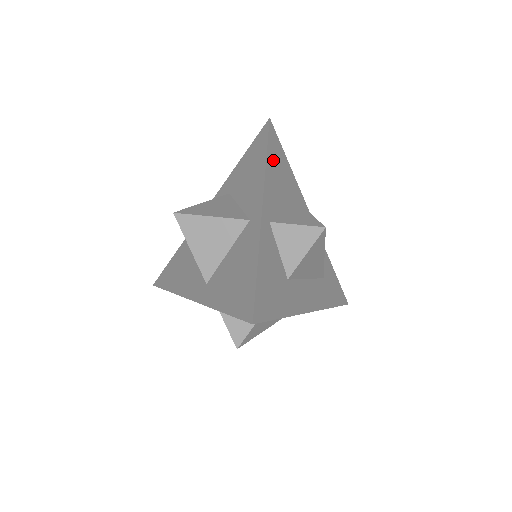
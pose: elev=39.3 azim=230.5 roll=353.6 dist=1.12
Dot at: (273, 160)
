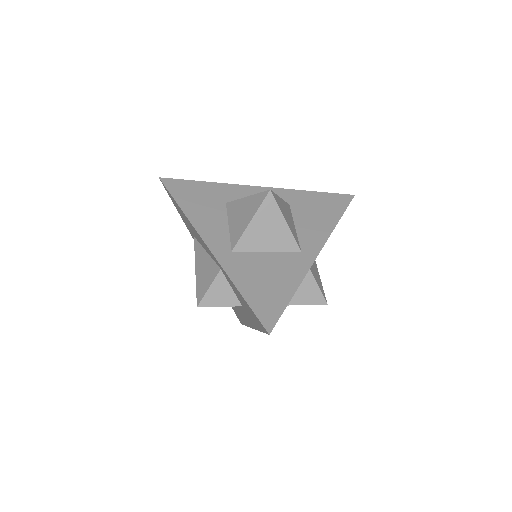
Dot at: occluded
